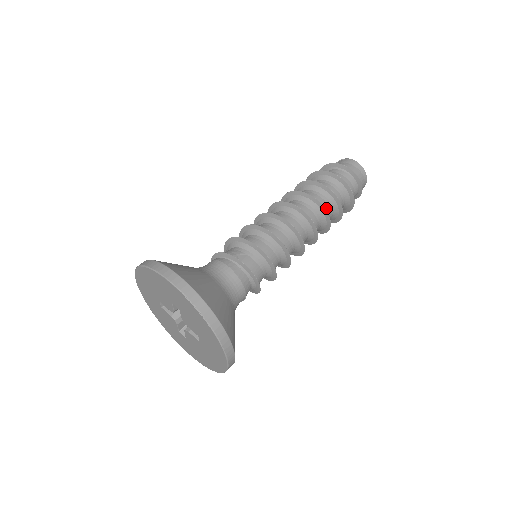
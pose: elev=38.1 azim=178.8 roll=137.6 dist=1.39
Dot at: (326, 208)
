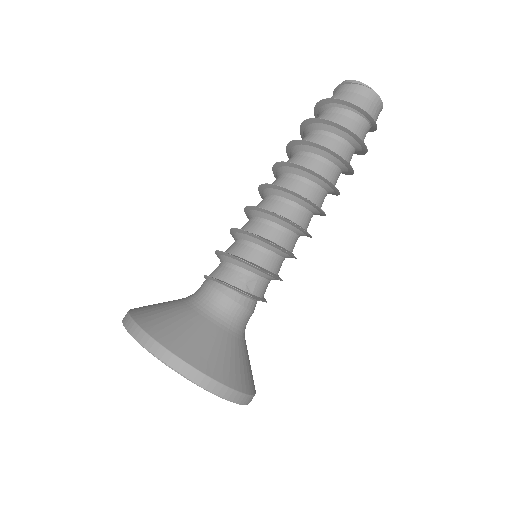
Dot at: (336, 180)
